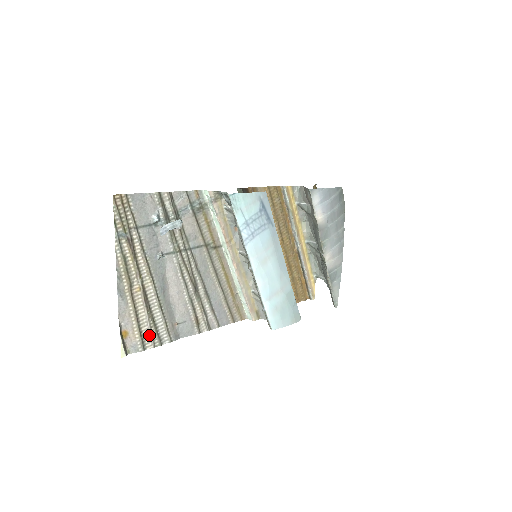
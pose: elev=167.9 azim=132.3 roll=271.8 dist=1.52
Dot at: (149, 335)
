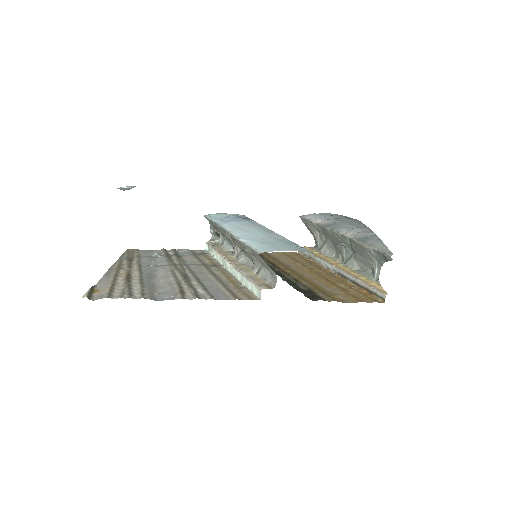
Dot at: (120, 293)
